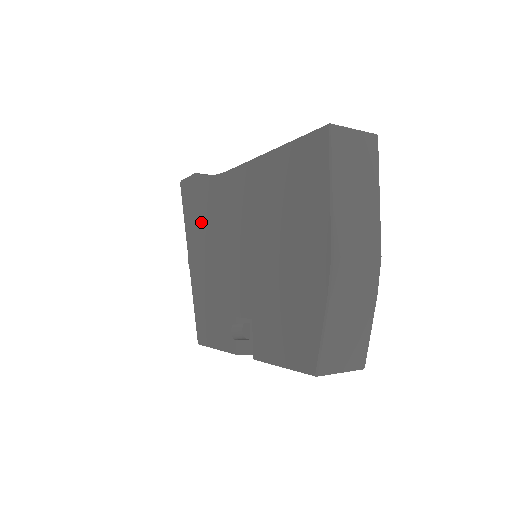
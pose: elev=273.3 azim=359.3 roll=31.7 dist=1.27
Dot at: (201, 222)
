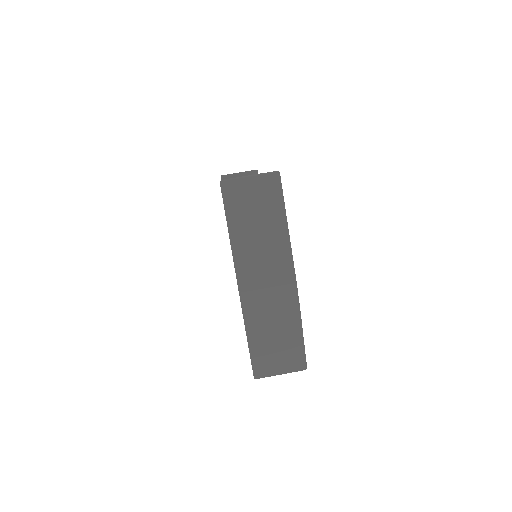
Dot at: occluded
